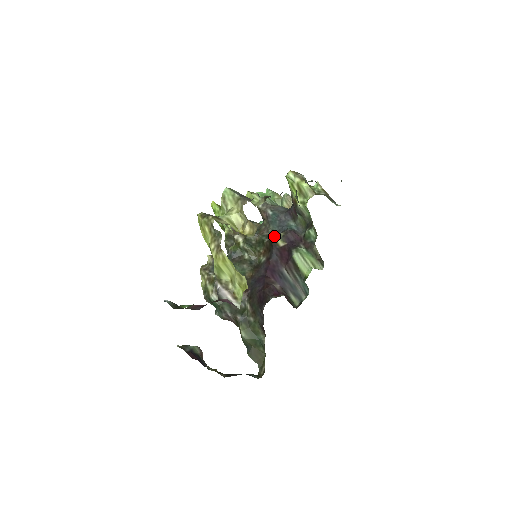
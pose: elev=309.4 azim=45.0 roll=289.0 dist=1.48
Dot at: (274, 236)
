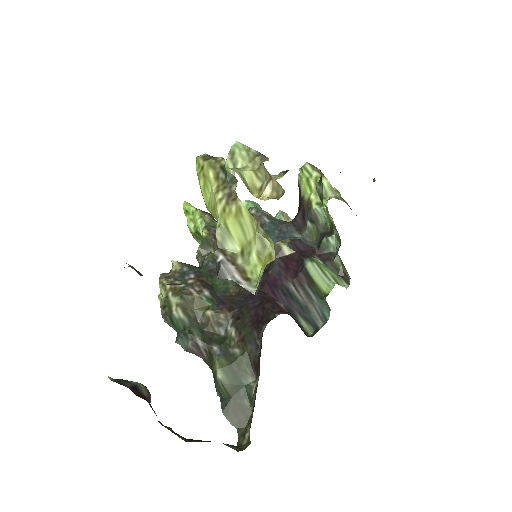
Dot at: occluded
